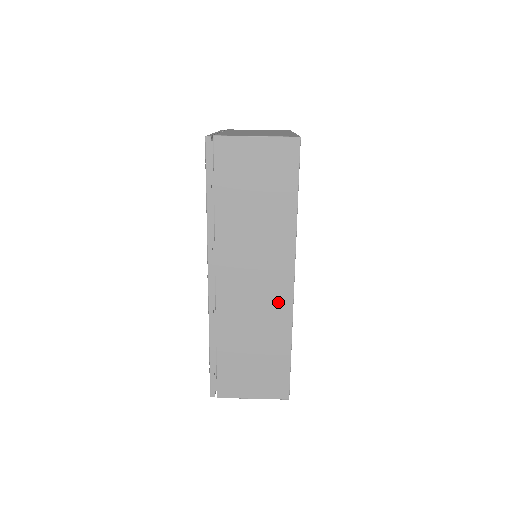
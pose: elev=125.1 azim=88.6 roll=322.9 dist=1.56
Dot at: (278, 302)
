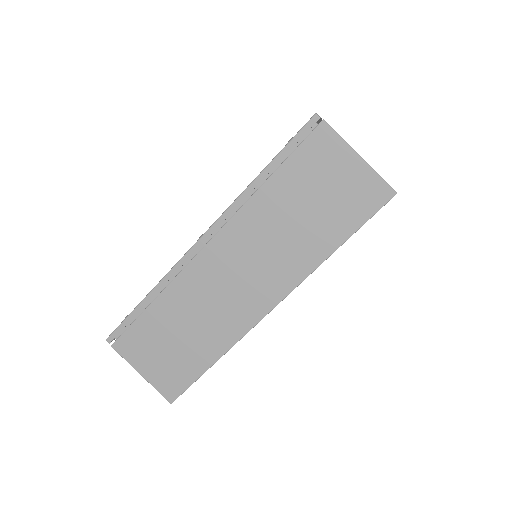
Dot at: (241, 315)
